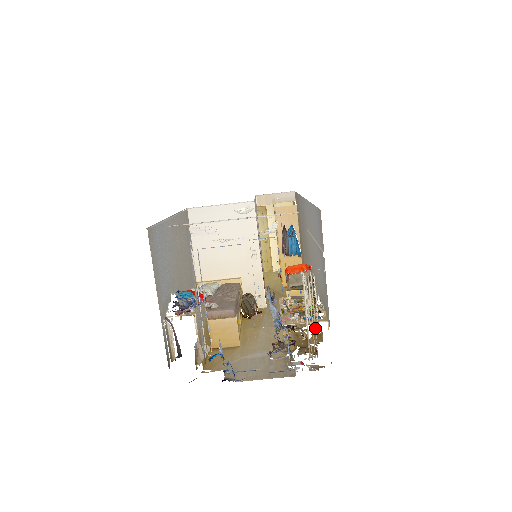
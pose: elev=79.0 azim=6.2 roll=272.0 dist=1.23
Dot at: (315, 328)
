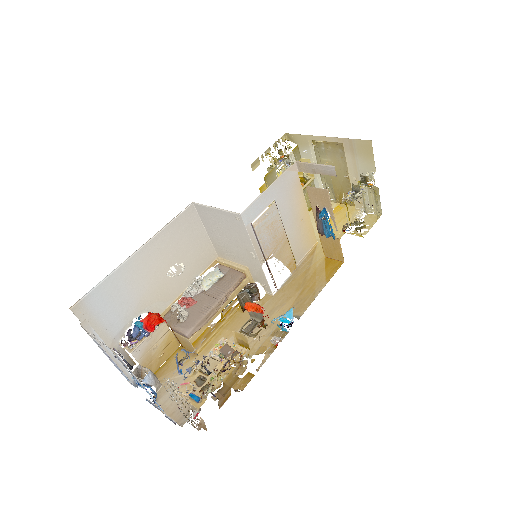
Dot at: (184, 413)
